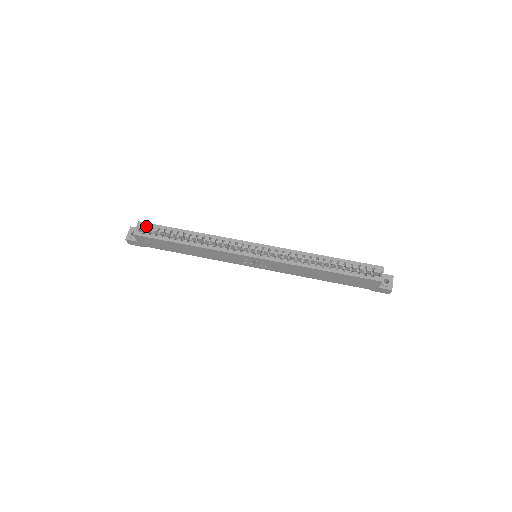
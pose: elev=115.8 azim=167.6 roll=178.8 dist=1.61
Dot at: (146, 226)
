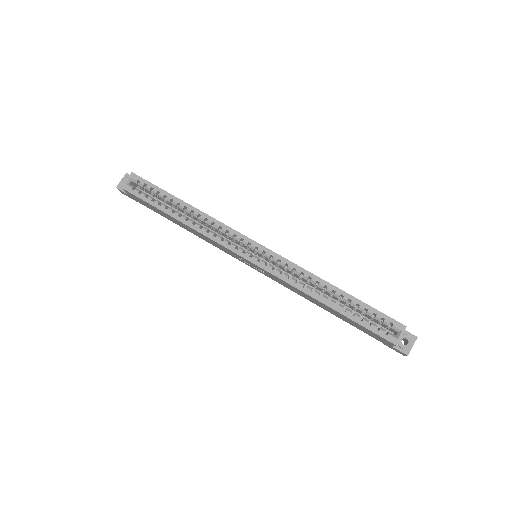
Dot at: (139, 180)
